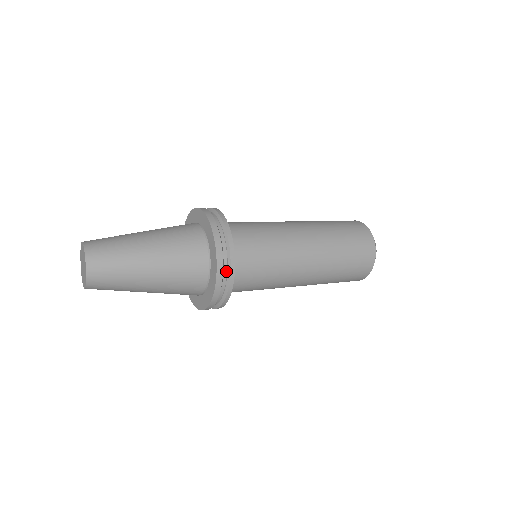
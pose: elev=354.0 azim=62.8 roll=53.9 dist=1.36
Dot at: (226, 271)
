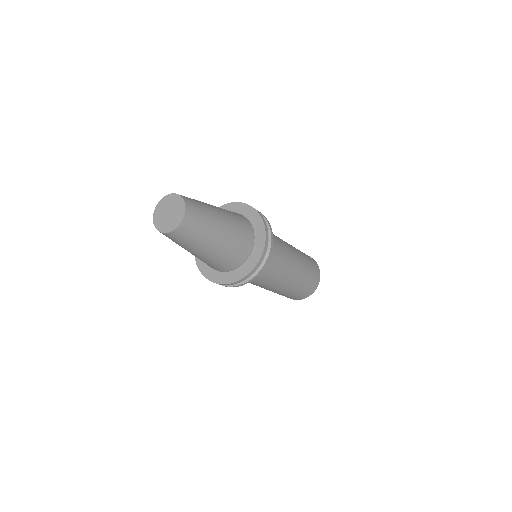
Dot at: occluded
